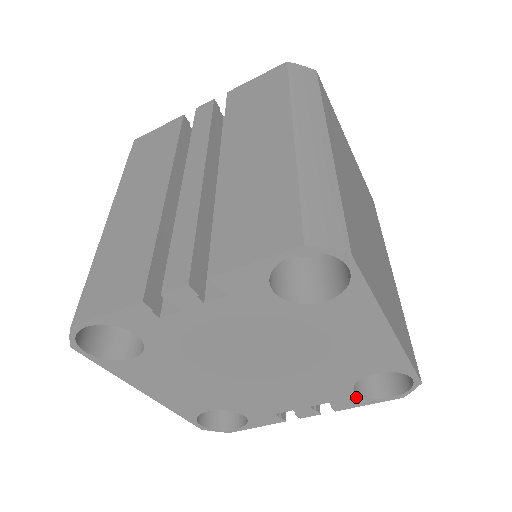
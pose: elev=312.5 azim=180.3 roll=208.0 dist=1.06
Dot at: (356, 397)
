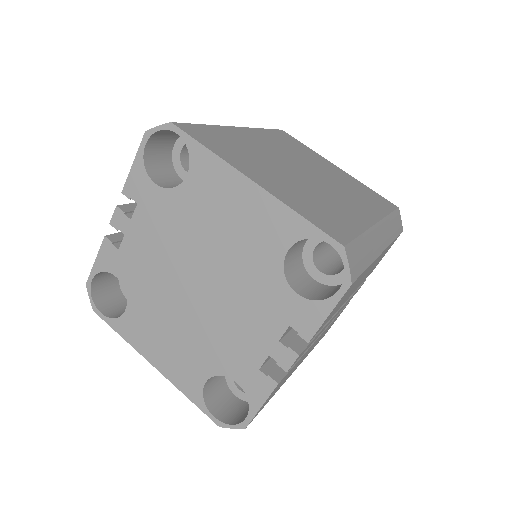
Dot at: (306, 304)
